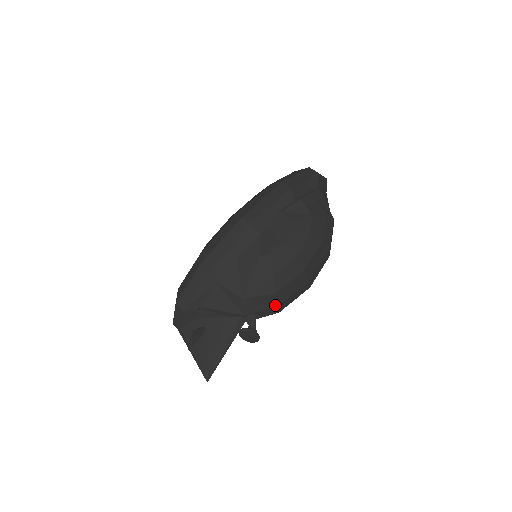
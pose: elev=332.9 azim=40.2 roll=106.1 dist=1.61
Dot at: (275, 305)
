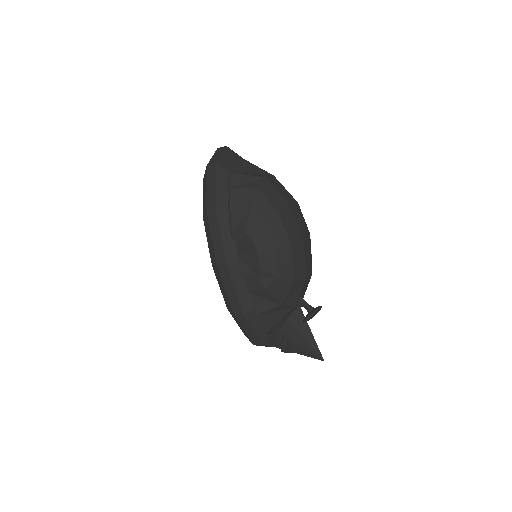
Dot at: (303, 281)
